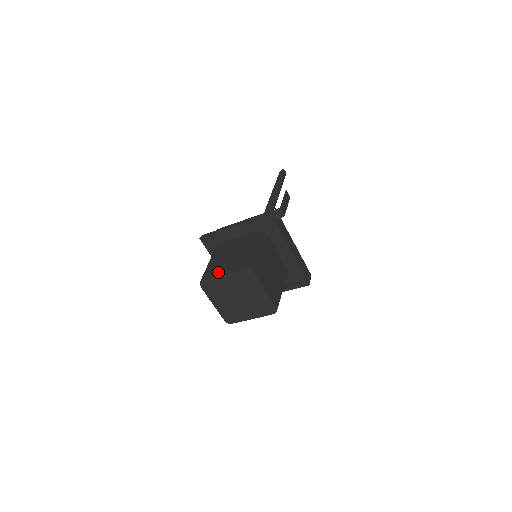
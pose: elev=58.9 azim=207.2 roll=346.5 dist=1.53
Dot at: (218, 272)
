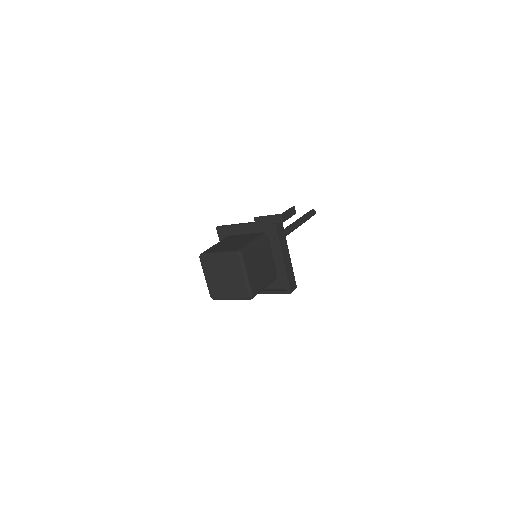
Dot at: (216, 250)
